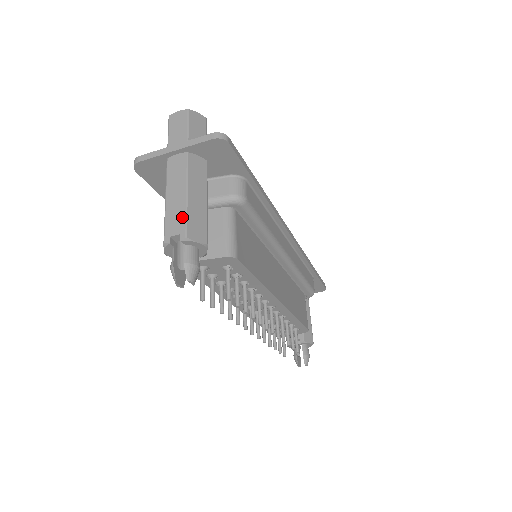
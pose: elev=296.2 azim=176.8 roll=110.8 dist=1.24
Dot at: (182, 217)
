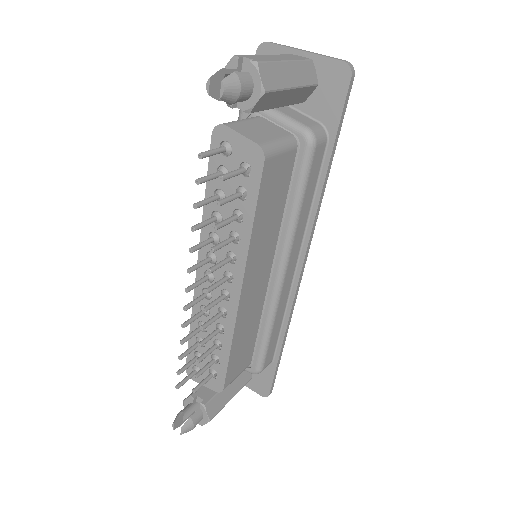
Dot at: (268, 59)
